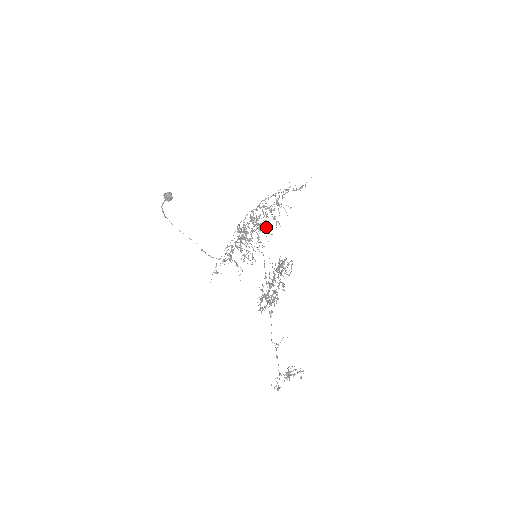
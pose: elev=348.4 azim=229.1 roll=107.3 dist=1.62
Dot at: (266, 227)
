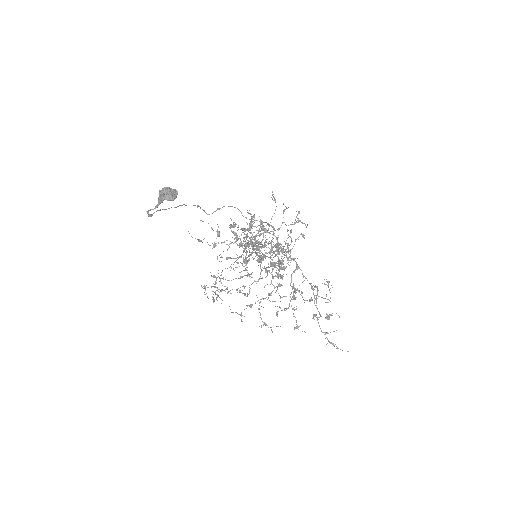
Dot at: occluded
